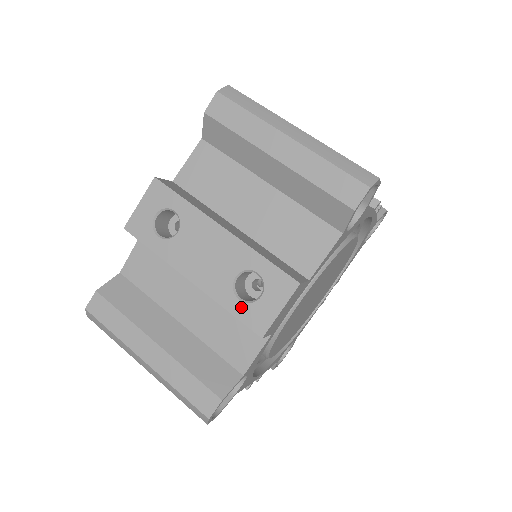
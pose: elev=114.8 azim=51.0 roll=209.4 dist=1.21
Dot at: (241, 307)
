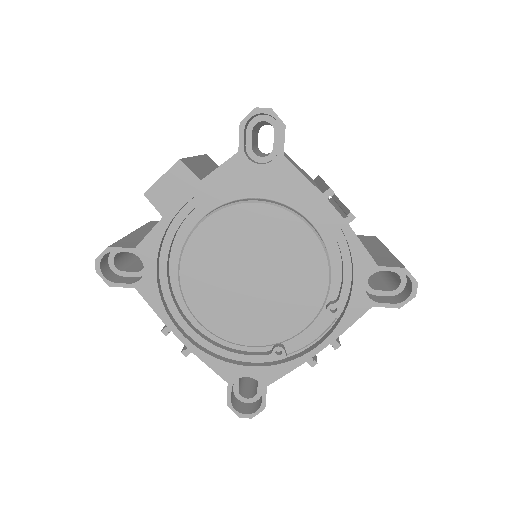
Dot at: occluded
